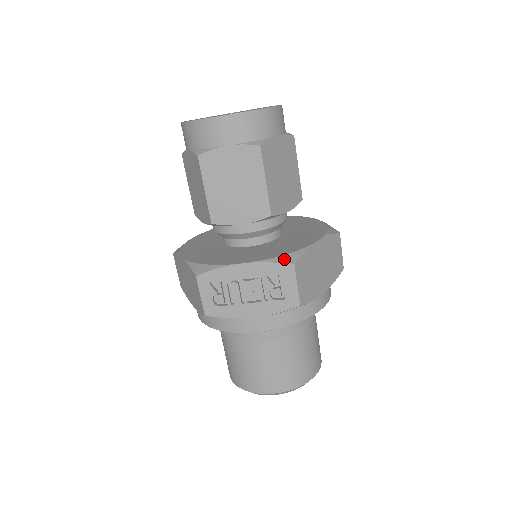
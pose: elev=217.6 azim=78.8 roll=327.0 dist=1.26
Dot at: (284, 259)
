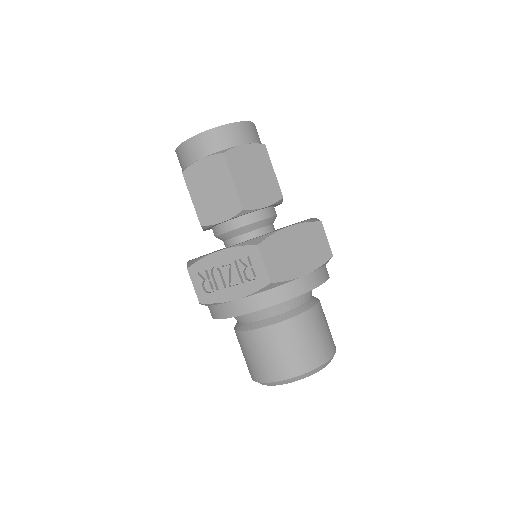
Dot at: (250, 242)
